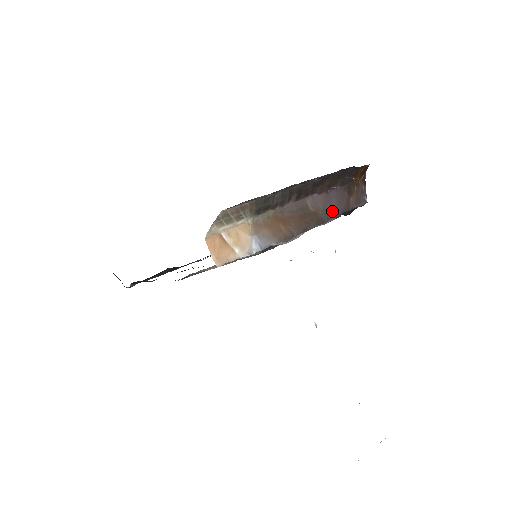
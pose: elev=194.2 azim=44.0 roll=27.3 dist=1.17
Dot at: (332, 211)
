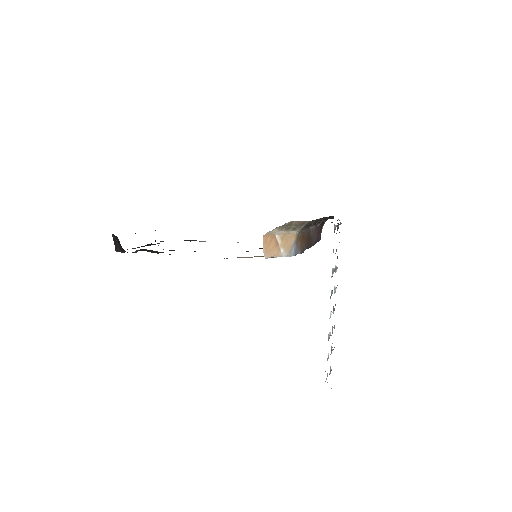
Dot at: (314, 240)
